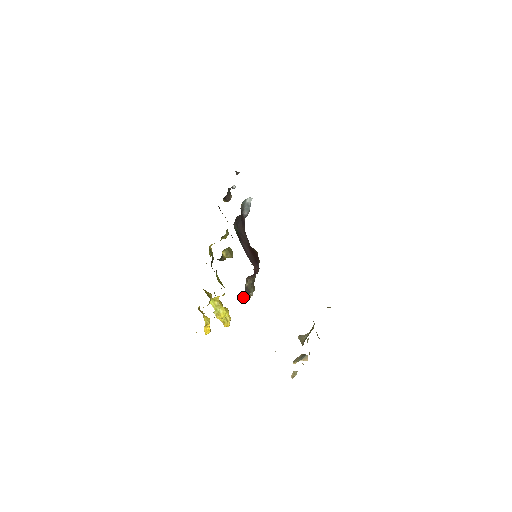
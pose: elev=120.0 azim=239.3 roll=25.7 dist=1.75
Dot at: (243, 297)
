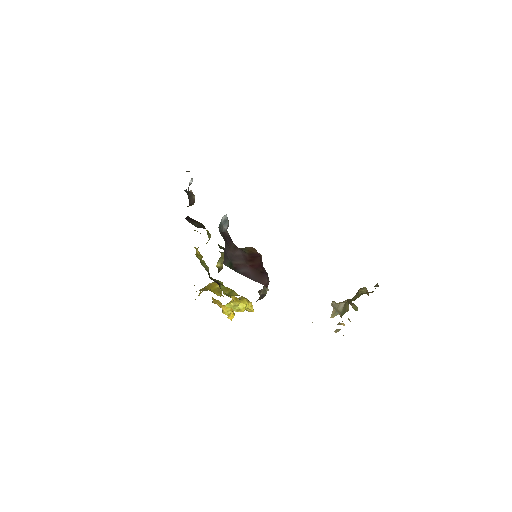
Dot at: (260, 297)
